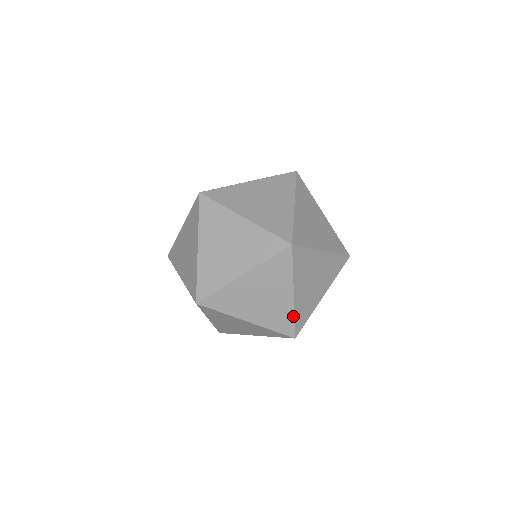
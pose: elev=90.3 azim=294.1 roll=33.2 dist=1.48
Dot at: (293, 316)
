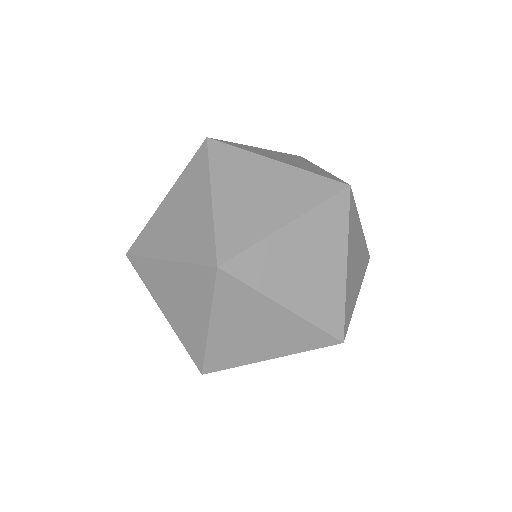
Dot at: (310, 174)
